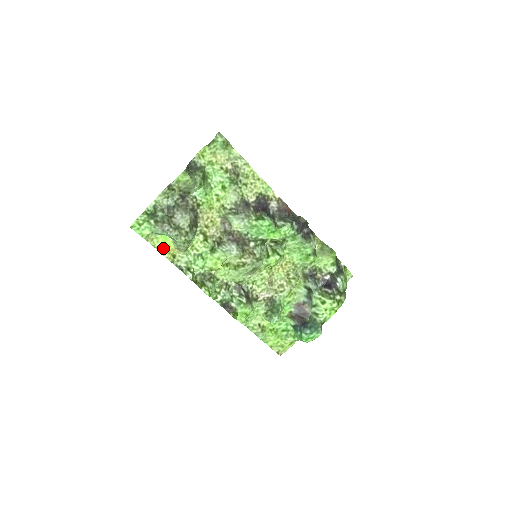
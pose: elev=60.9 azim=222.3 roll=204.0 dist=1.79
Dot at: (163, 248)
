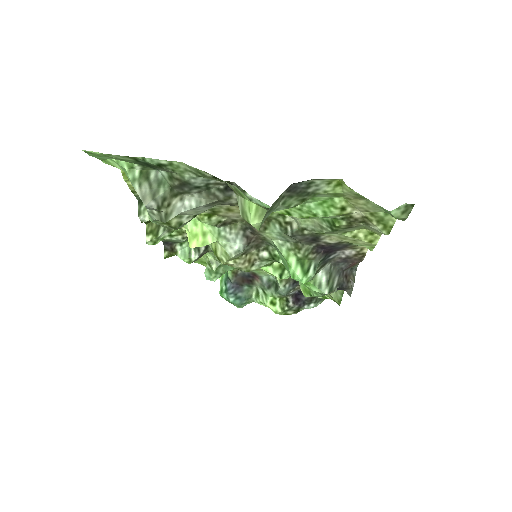
Dot at: occluded
